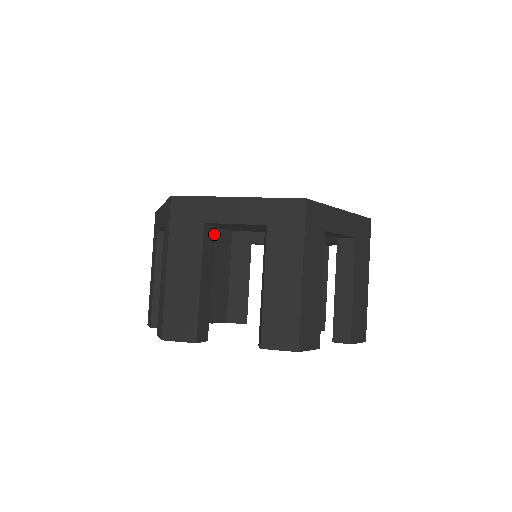
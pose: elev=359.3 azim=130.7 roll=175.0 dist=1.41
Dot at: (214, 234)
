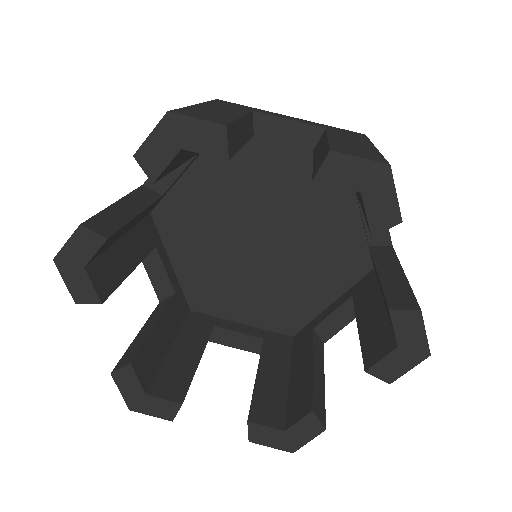
Dot at: (175, 285)
